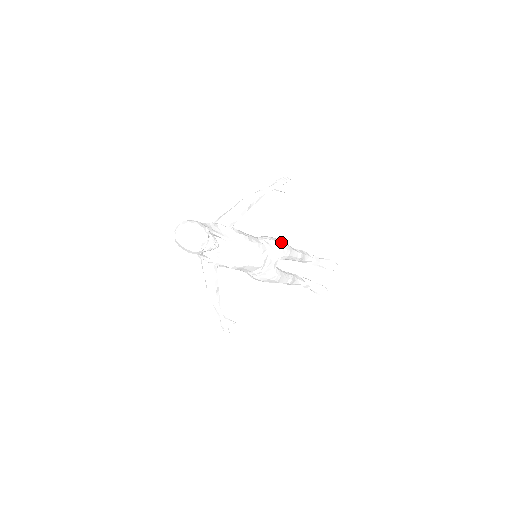
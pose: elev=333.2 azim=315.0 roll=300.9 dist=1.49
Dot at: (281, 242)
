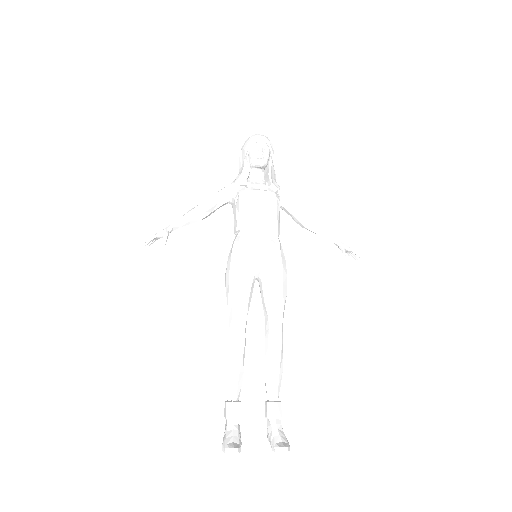
Dot at: occluded
